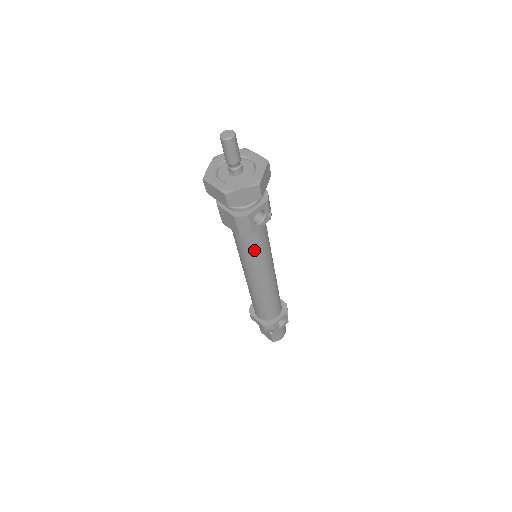
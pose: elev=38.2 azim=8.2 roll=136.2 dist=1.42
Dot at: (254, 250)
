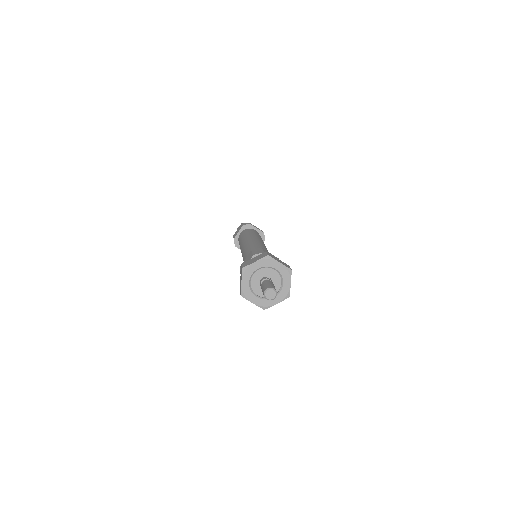
Dot at: occluded
